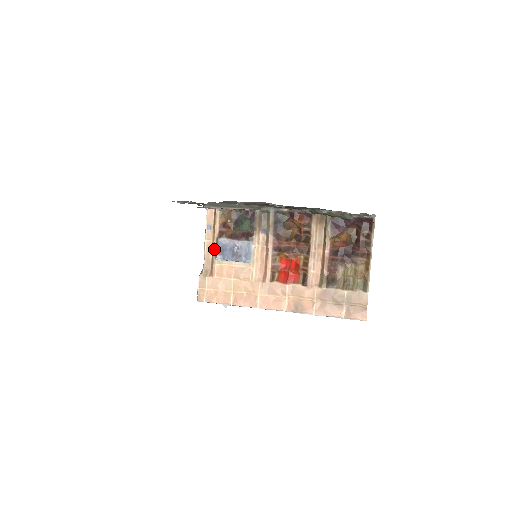
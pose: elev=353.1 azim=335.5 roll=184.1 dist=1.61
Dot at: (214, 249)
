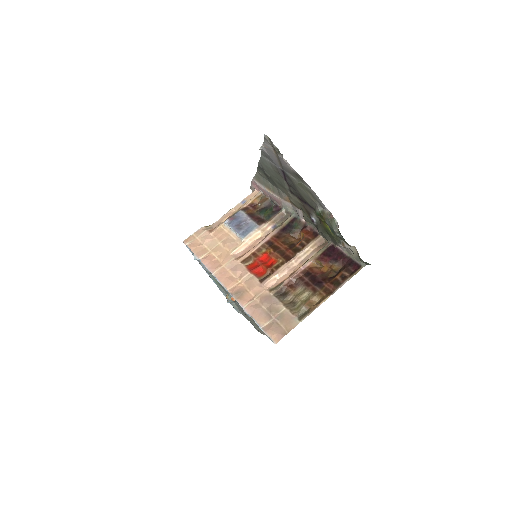
Dot at: (231, 215)
